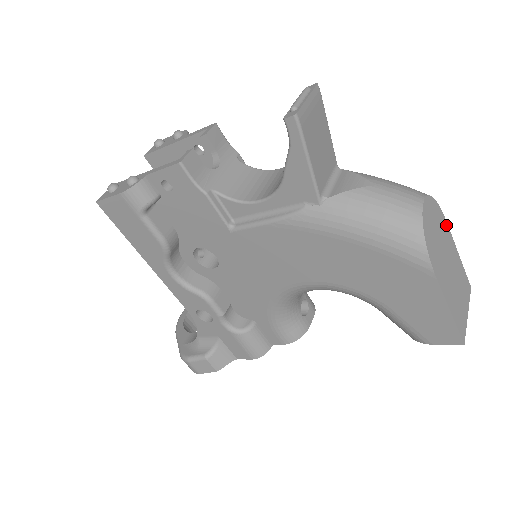
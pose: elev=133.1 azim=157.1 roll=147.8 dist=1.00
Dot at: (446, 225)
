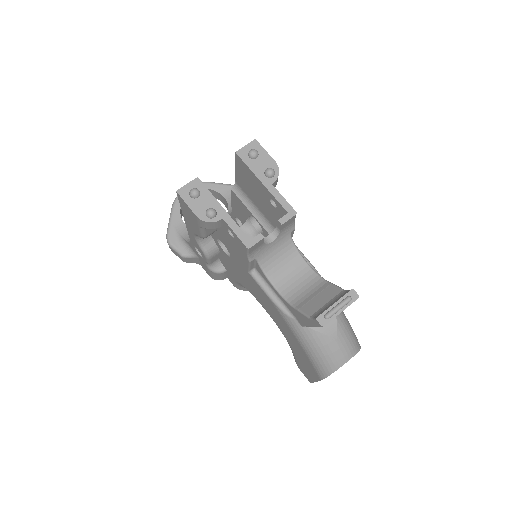
Dot at: occluded
